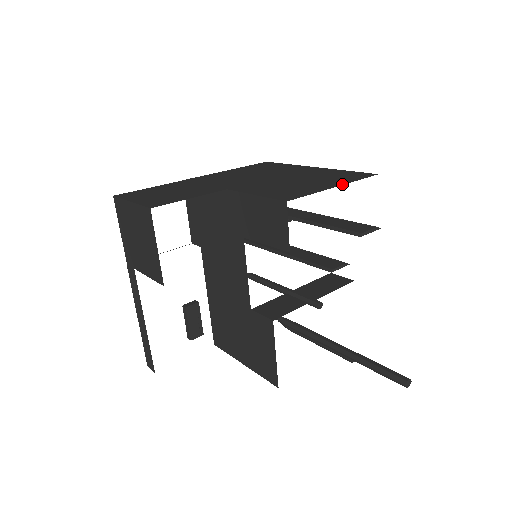
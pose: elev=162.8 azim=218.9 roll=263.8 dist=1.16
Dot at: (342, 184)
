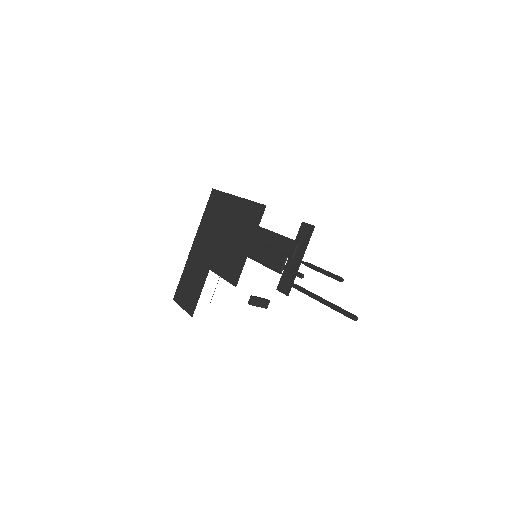
Dot at: occluded
